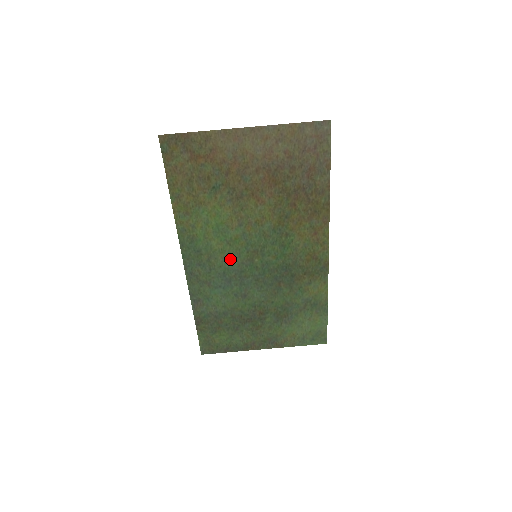
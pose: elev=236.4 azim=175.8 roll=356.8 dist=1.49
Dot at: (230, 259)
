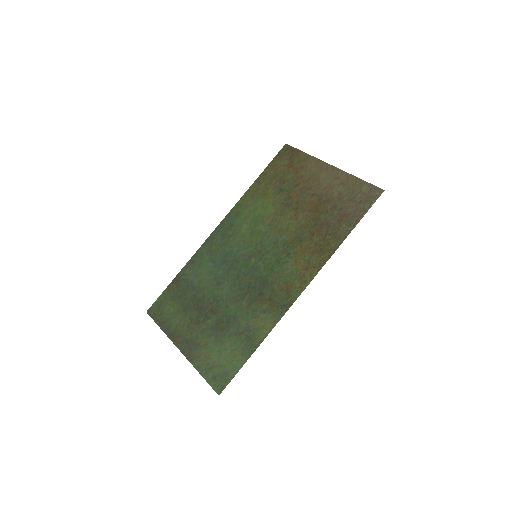
Dot at: (241, 246)
